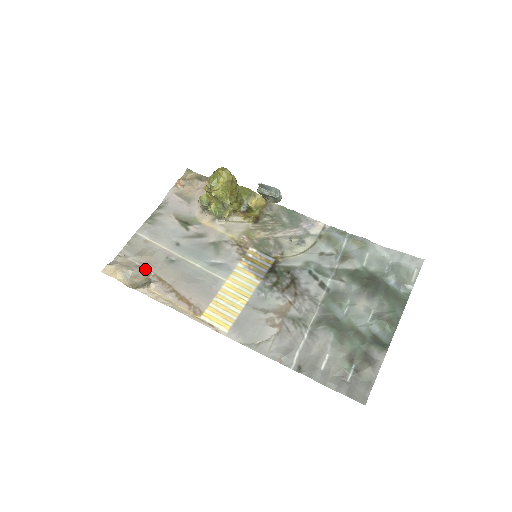
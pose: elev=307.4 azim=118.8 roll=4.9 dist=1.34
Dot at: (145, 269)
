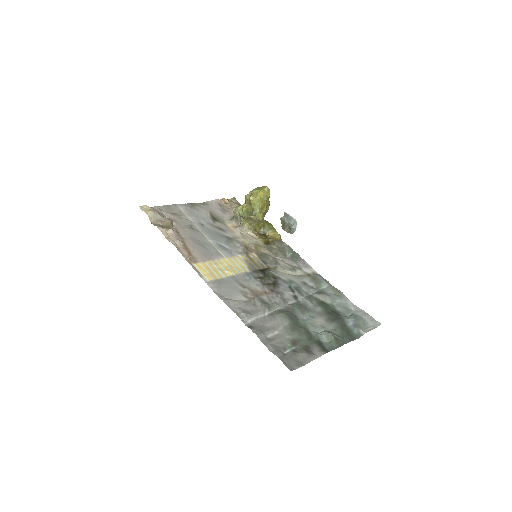
Dot at: (171, 221)
